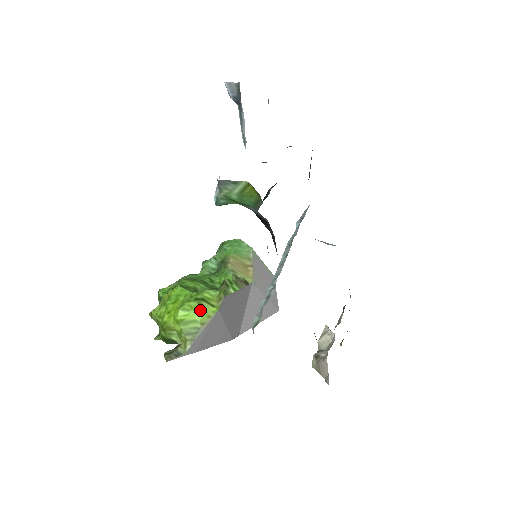
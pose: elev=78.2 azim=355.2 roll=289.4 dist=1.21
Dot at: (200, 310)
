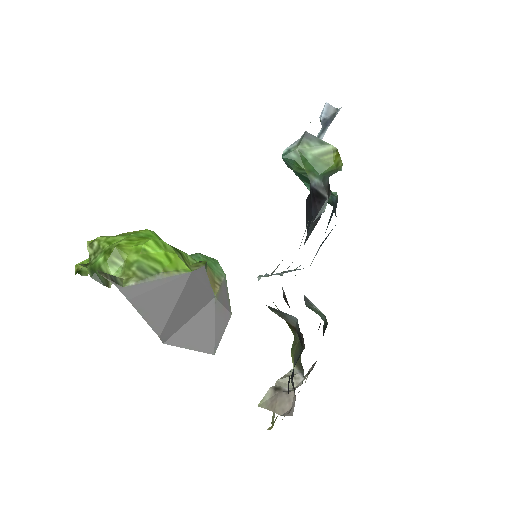
Dot at: (173, 256)
